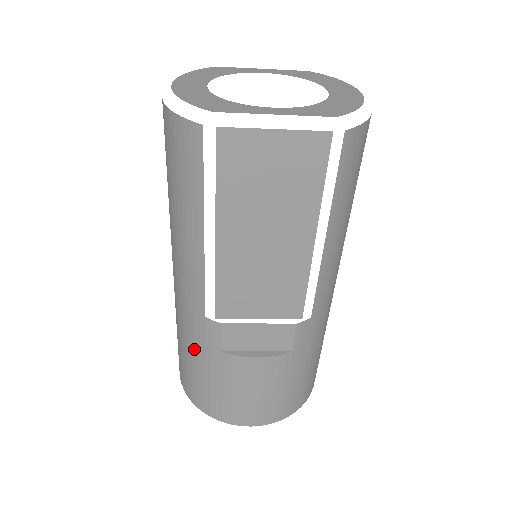
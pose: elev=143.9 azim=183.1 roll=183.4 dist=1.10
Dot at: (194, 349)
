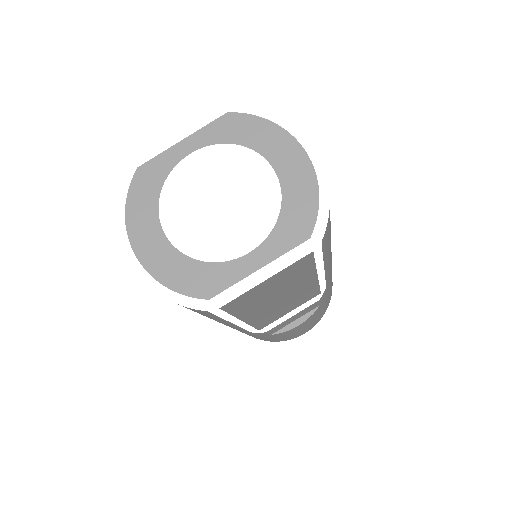
Dot at: occluded
